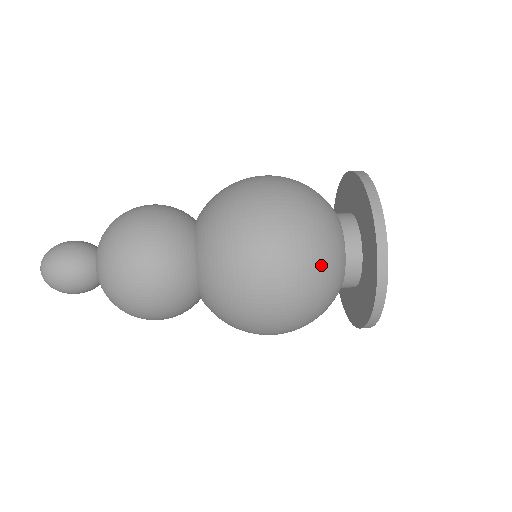
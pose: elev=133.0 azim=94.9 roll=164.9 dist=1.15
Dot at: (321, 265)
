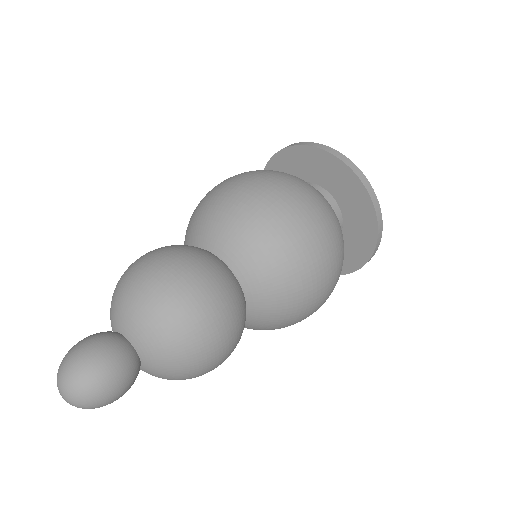
Dot at: (343, 259)
